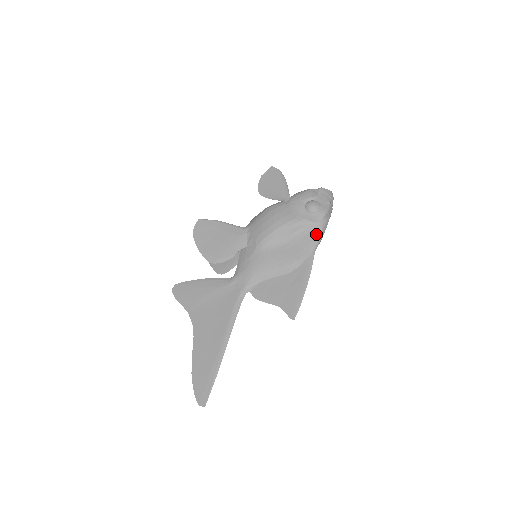
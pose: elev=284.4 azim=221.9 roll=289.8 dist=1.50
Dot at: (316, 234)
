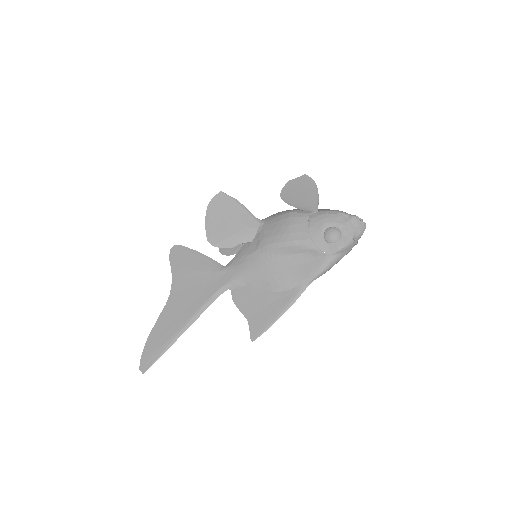
Dot at: (320, 266)
